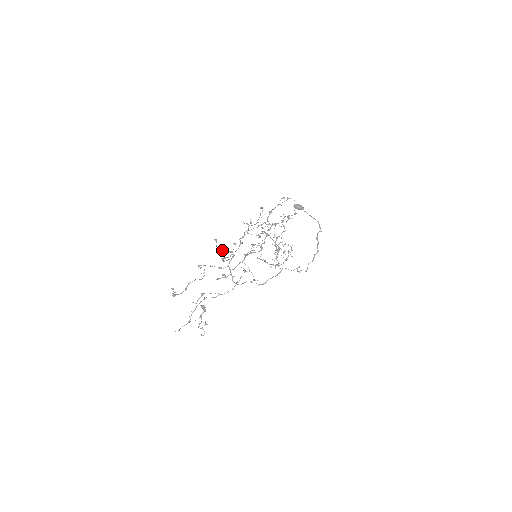
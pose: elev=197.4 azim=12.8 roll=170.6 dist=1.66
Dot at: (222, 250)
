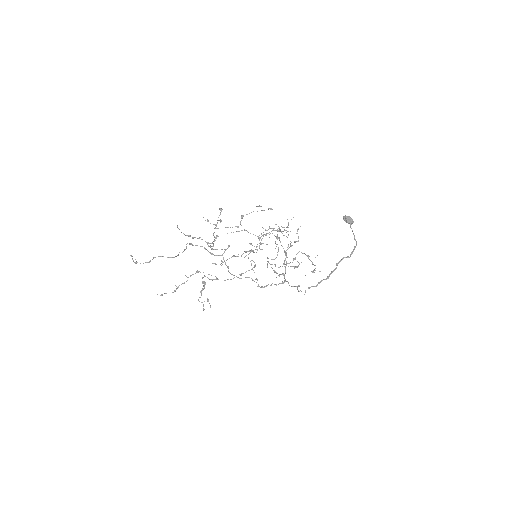
Dot at: (192, 238)
